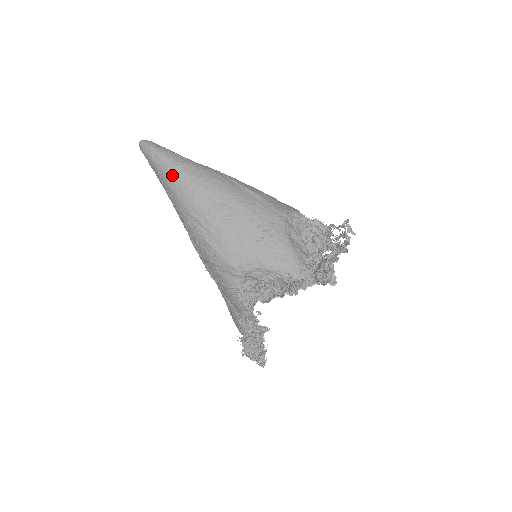
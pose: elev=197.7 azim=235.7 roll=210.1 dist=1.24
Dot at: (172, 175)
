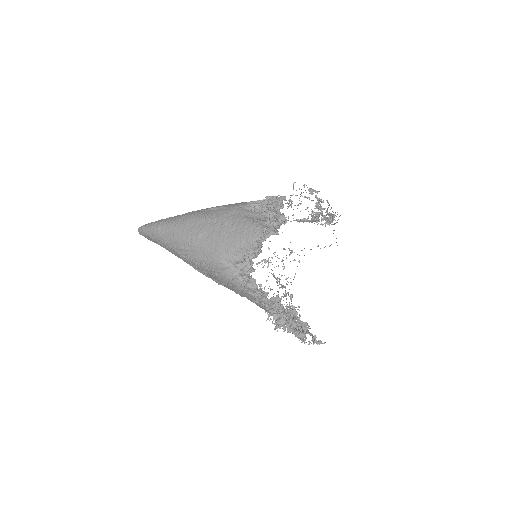
Dot at: (158, 233)
